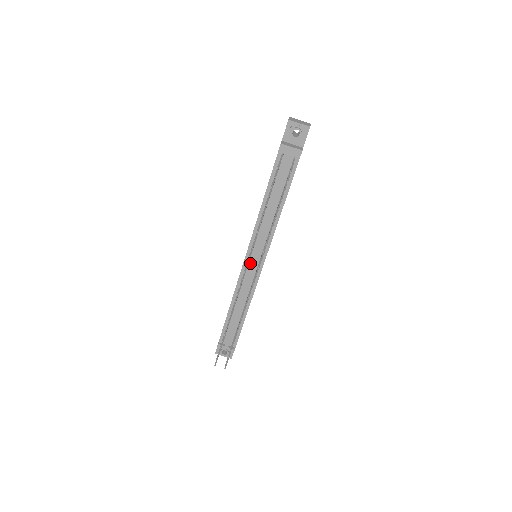
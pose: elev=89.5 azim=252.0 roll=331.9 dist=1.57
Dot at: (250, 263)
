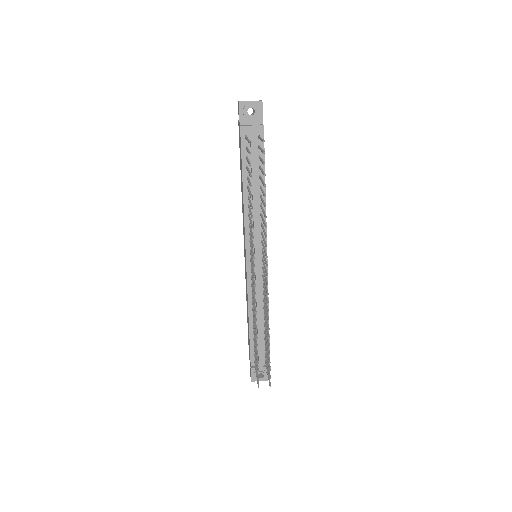
Dot at: occluded
